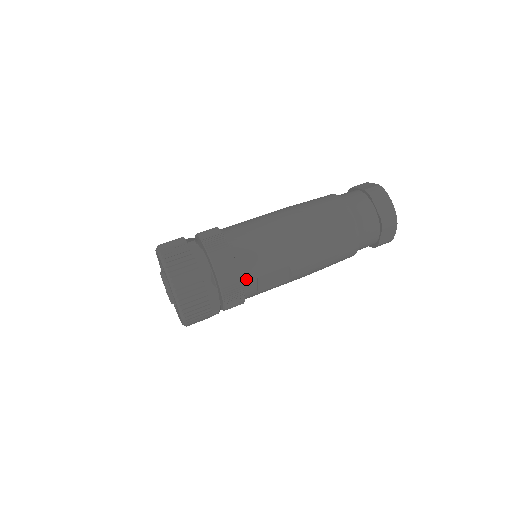
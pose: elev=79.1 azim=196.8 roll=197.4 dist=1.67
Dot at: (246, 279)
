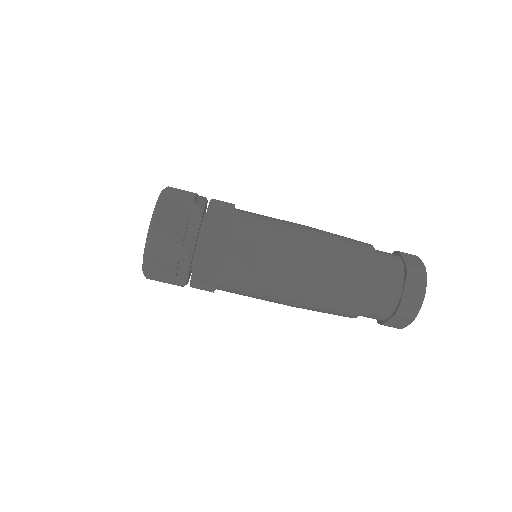
Dot at: (235, 231)
